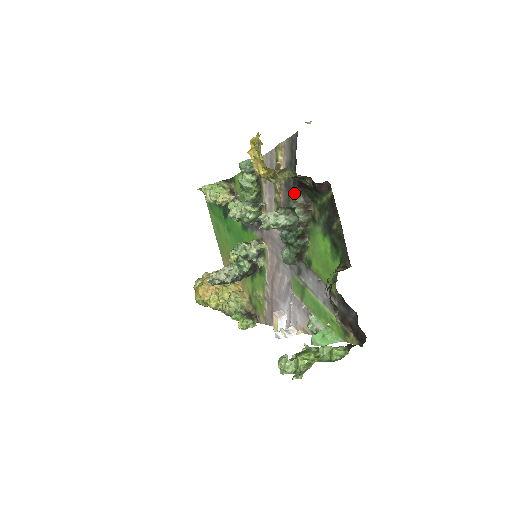
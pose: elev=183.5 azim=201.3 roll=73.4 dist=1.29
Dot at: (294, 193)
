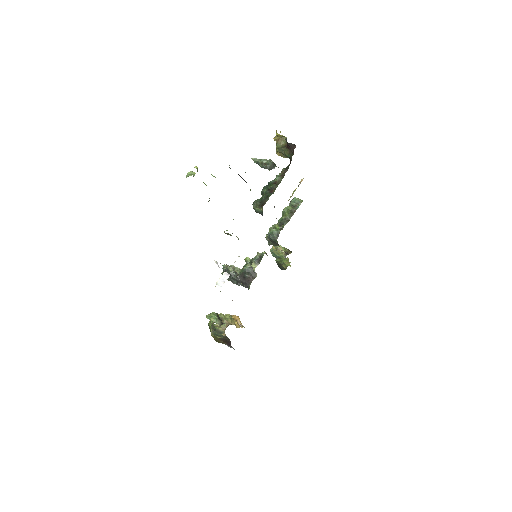
Dot at: occluded
